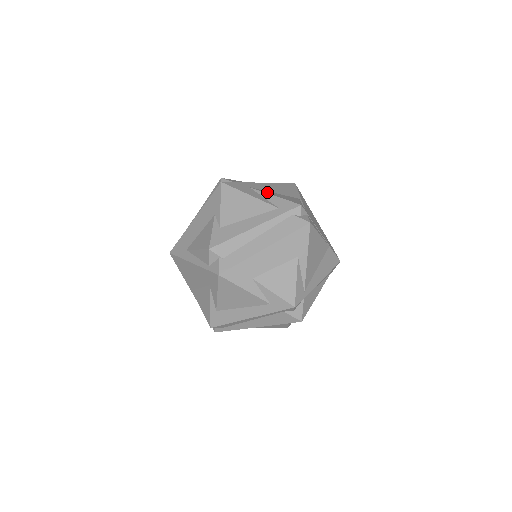
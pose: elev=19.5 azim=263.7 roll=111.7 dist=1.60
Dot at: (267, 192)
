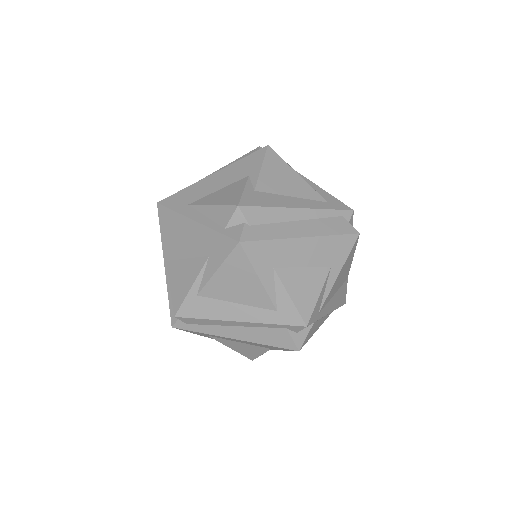
Dot at: occluded
